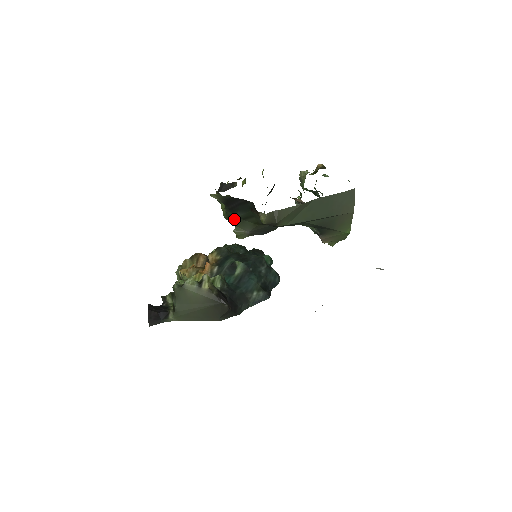
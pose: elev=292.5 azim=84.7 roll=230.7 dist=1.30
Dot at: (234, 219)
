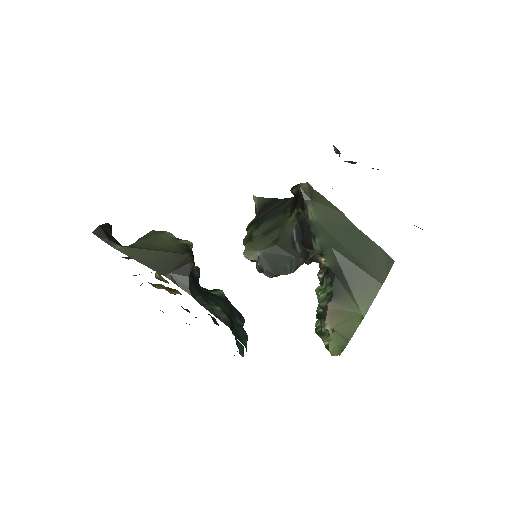
Dot at: (254, 237)
